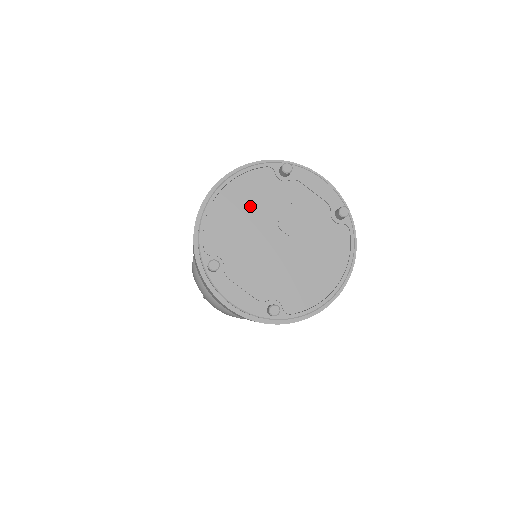
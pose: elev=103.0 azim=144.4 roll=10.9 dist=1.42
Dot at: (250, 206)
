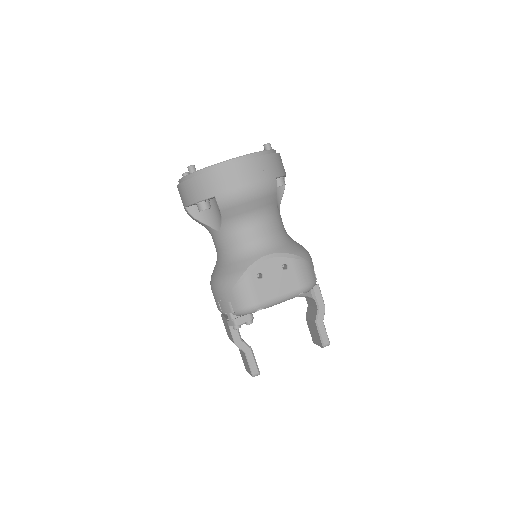
Dot at: occluded
